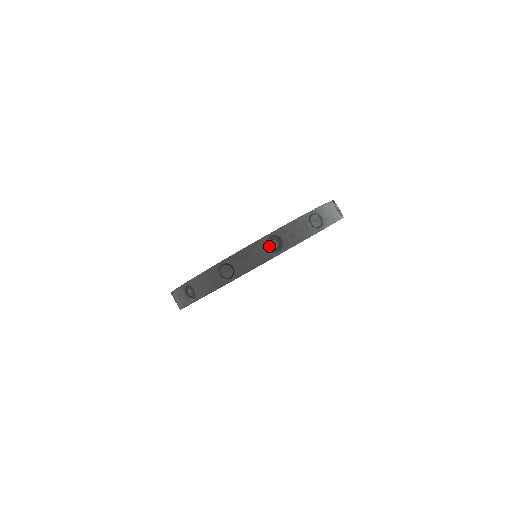
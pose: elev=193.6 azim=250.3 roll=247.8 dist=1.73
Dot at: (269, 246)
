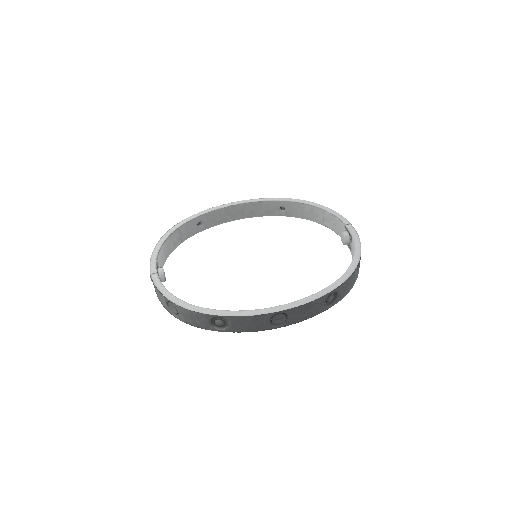
Dot at: (326, 300)
